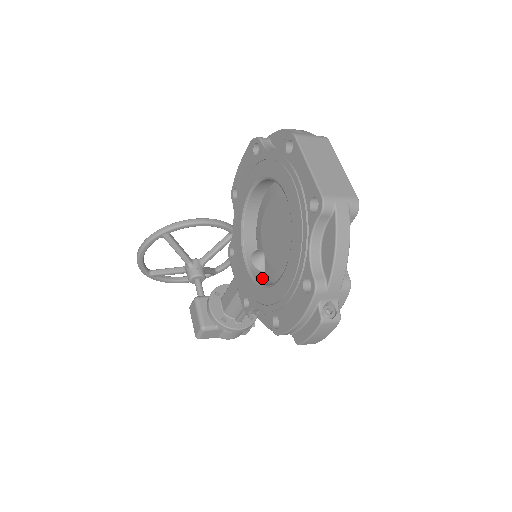
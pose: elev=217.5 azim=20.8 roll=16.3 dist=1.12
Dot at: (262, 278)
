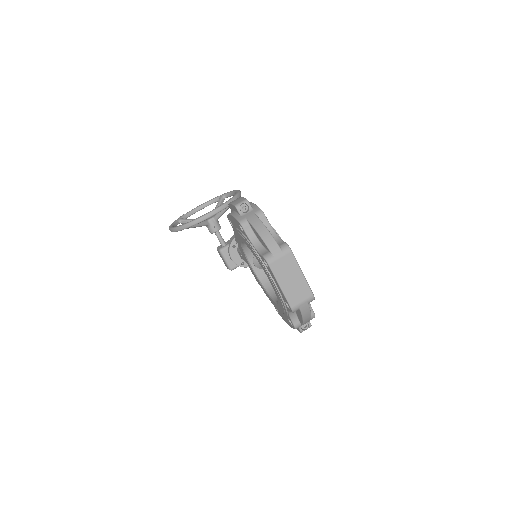
Dot at: (263, 276)
